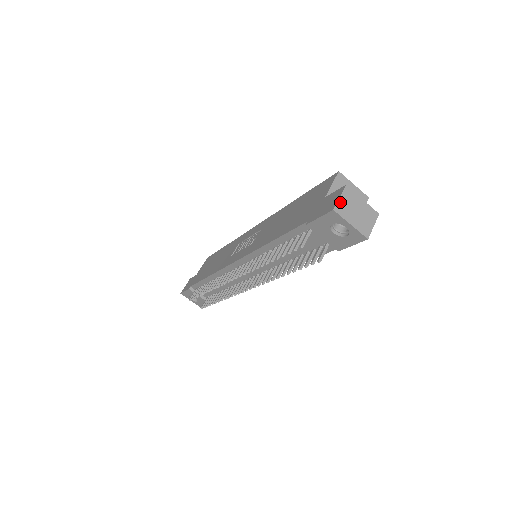
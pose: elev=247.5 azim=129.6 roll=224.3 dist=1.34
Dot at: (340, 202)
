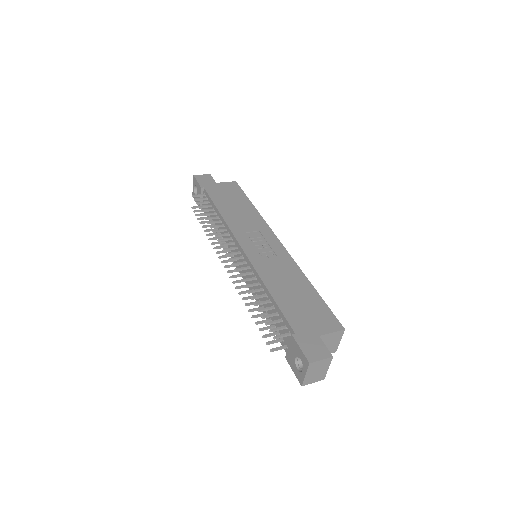
Dot at: (318, 362)
